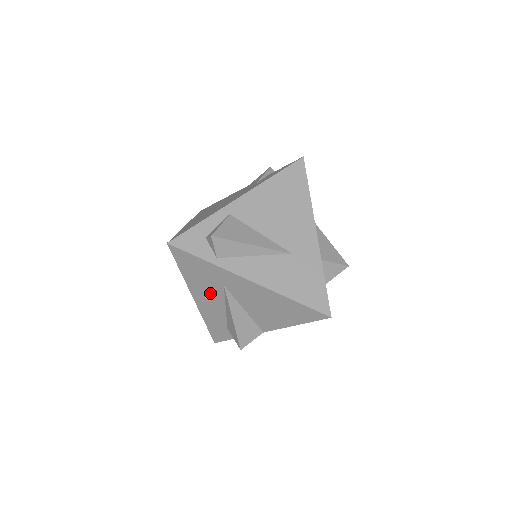
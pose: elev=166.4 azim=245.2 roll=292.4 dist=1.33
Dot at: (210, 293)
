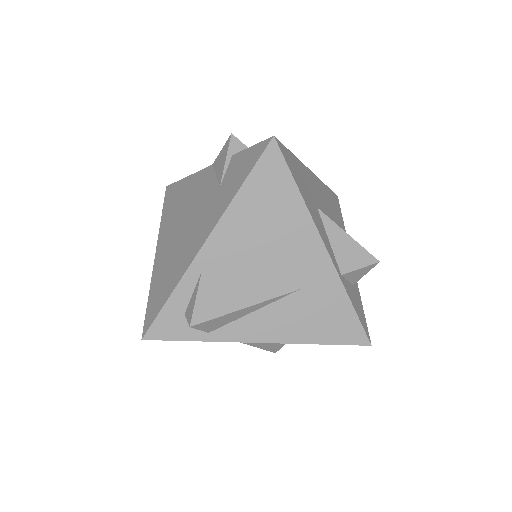
Dot at: occluded
